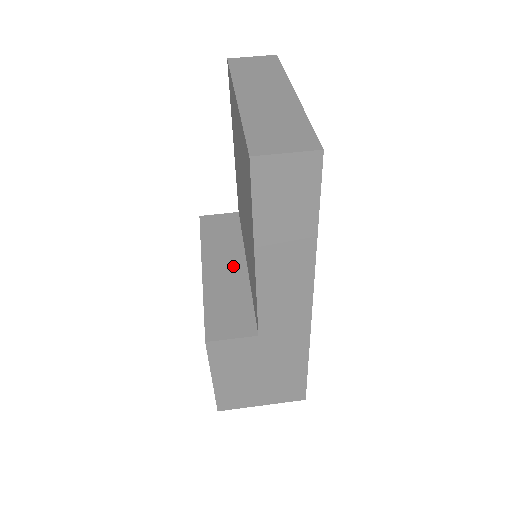
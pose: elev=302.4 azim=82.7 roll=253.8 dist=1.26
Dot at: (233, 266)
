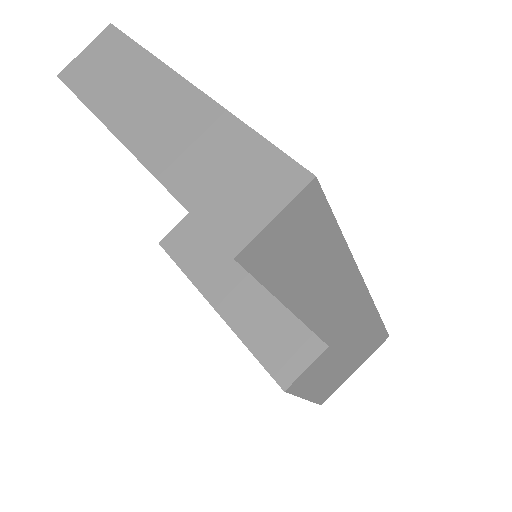
Dot at: (240, 281)
